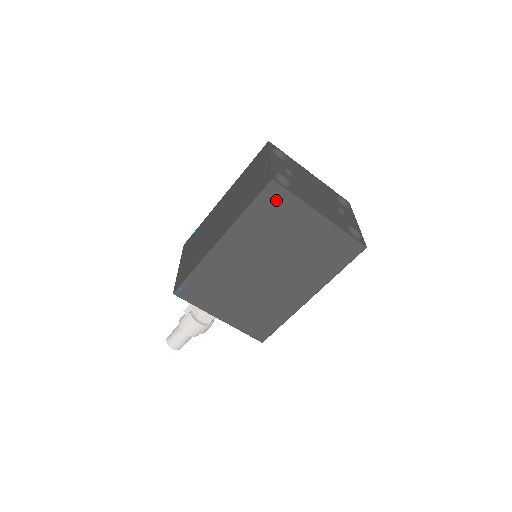
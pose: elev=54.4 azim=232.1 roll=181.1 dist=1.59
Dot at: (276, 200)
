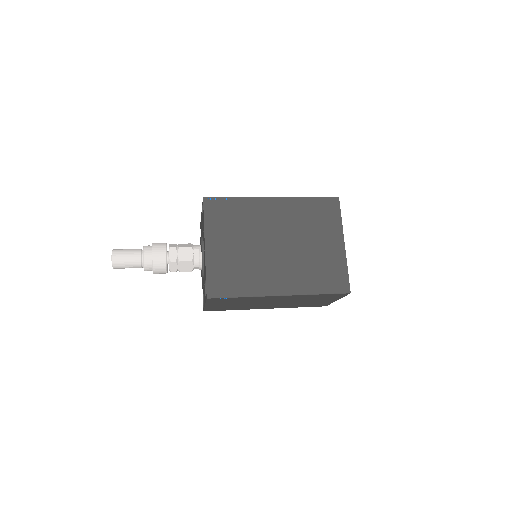
Dot at: (329, 209)
